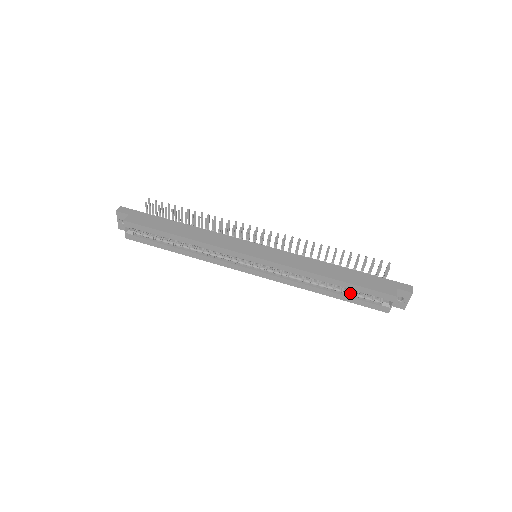
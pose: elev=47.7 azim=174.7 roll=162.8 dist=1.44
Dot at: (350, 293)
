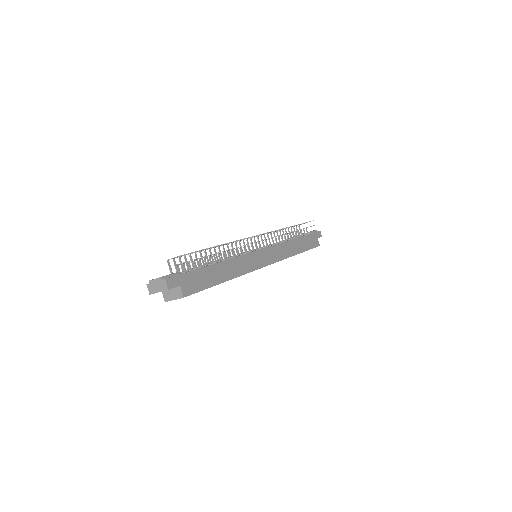
Dot at: occluded
